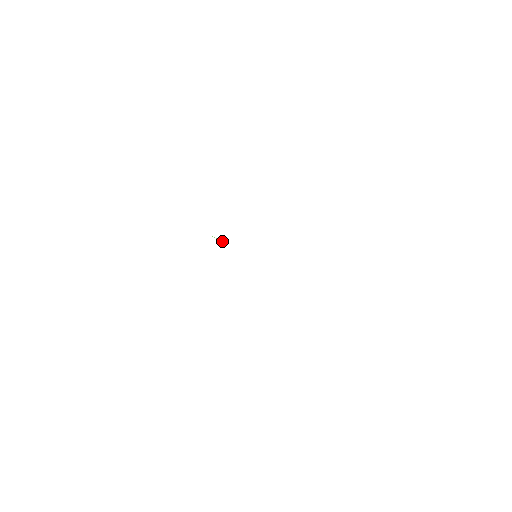
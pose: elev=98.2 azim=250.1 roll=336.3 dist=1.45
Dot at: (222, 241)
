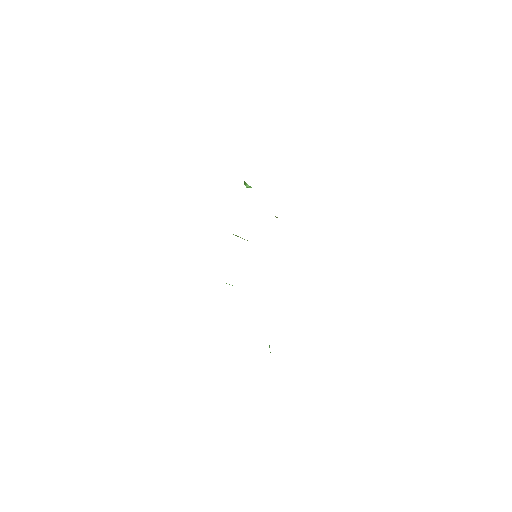
Dot at: occluded
